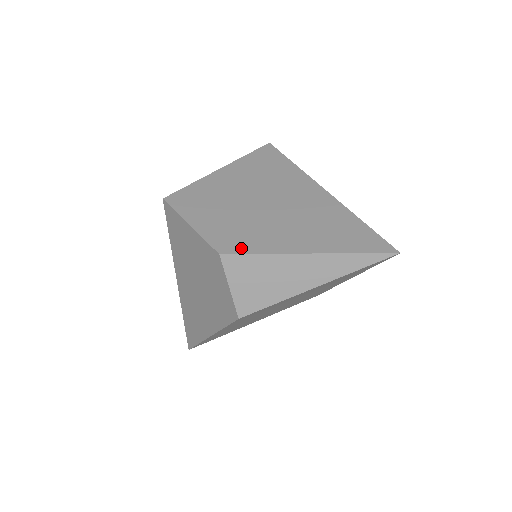
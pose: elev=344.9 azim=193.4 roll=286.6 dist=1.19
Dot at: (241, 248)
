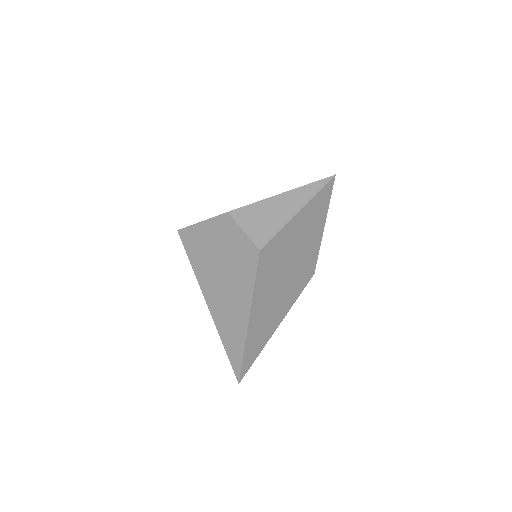
Dot at: (240, 207)
